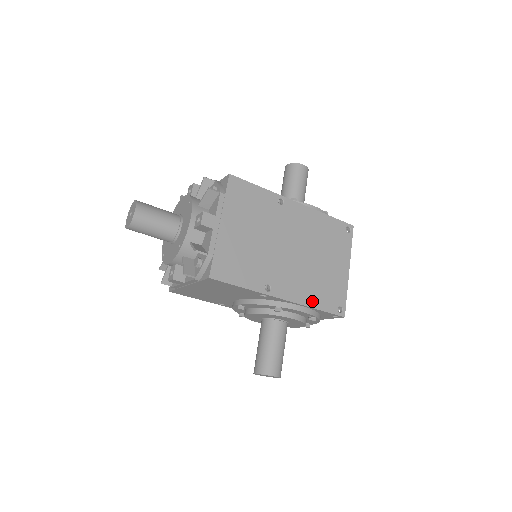
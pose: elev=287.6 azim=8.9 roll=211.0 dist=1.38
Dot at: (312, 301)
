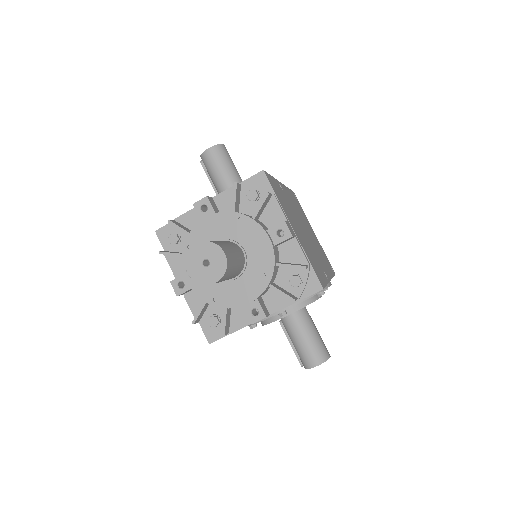
Dot at: (330, 271)
